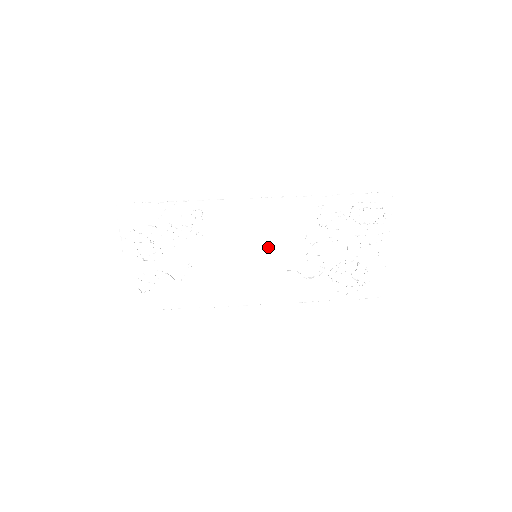
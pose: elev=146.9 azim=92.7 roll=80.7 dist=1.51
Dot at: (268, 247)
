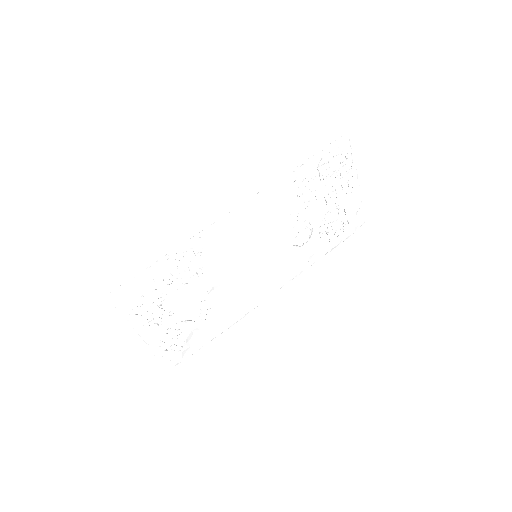
Dot at: (265, 243)
